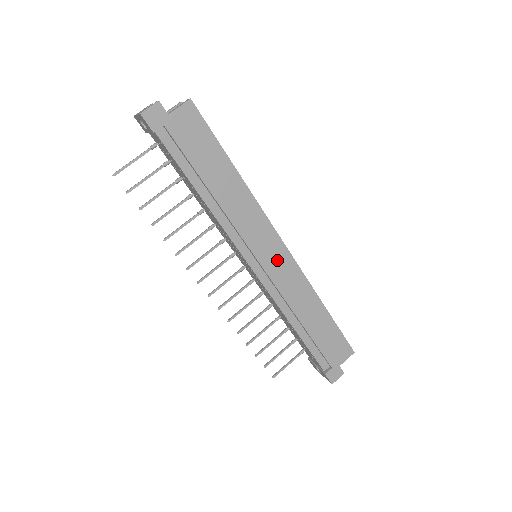
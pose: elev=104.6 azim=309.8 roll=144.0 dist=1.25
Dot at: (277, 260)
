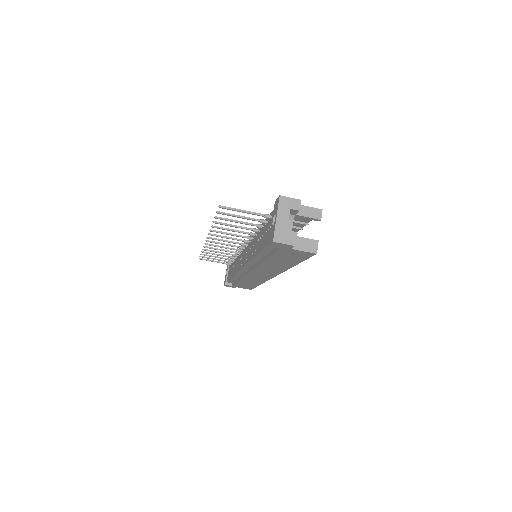
Dot at: (261, 275)
